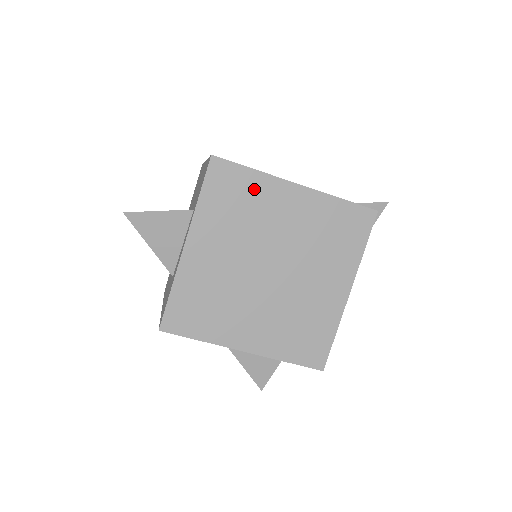
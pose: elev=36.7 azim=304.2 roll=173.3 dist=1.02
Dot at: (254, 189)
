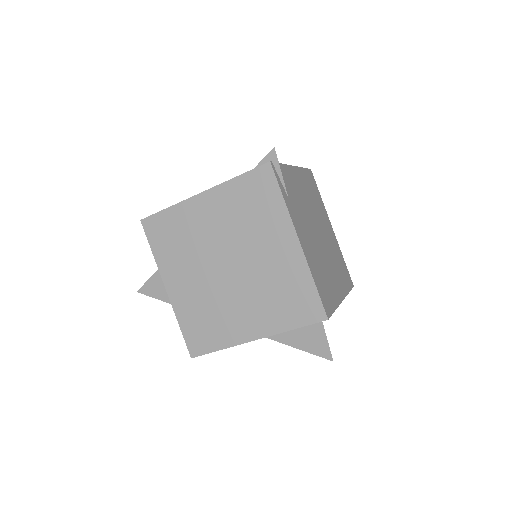
Dot at: (178, 220)
